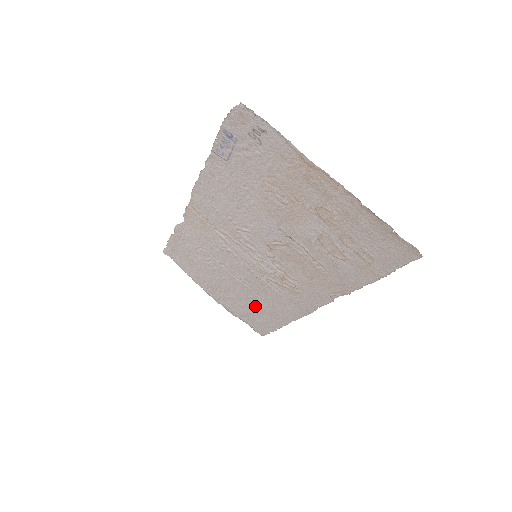
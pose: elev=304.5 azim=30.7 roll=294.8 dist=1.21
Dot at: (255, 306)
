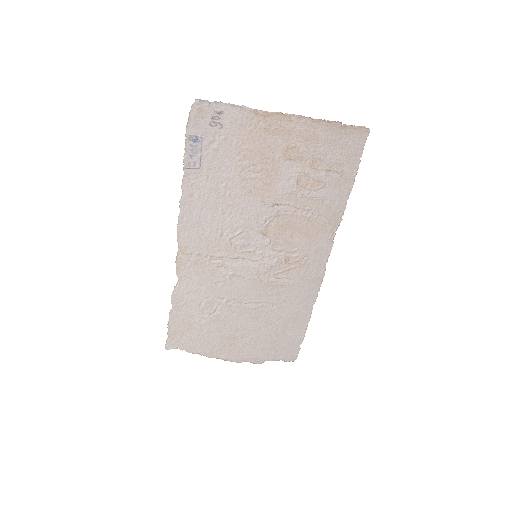
Dot at: (275, 325)
